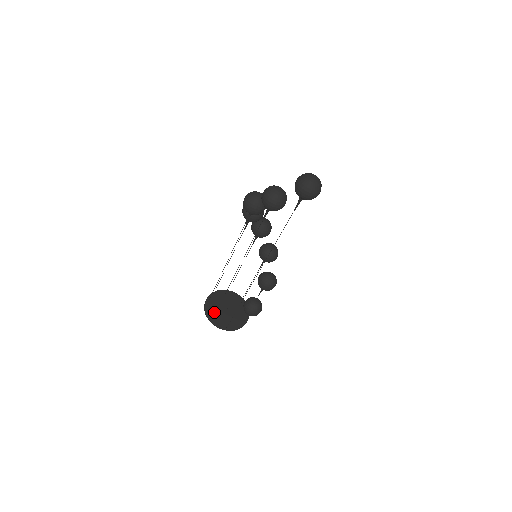
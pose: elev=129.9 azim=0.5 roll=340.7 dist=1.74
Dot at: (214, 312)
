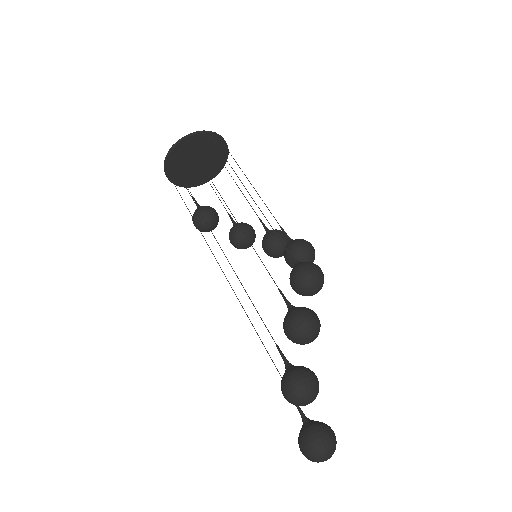
Dot at: (182, 153)
